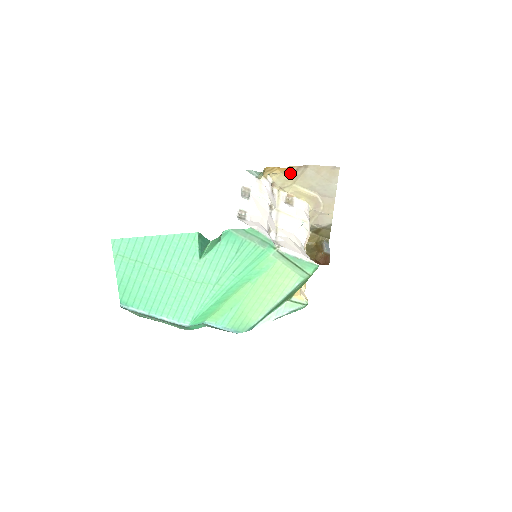
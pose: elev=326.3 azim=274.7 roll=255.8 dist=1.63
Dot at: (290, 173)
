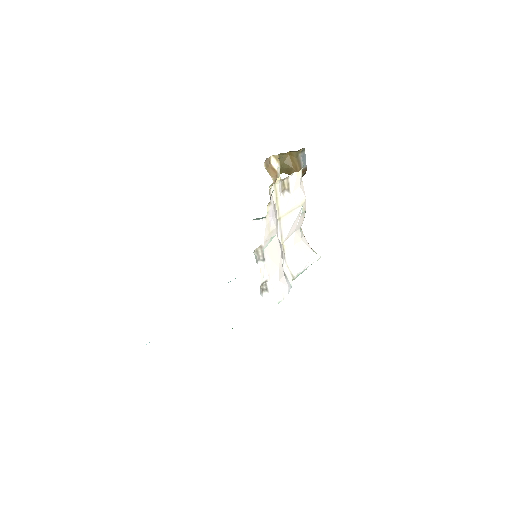
Dot at: occluded
